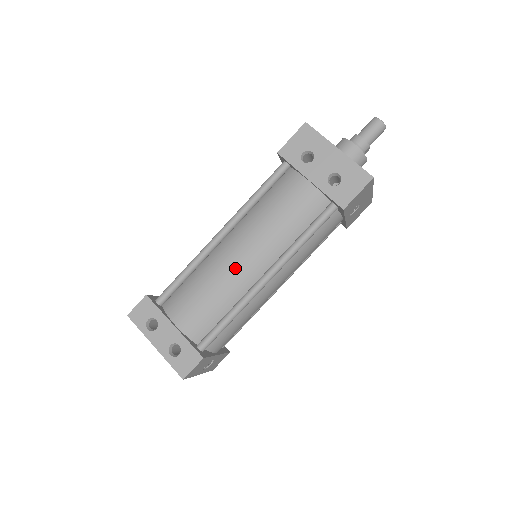
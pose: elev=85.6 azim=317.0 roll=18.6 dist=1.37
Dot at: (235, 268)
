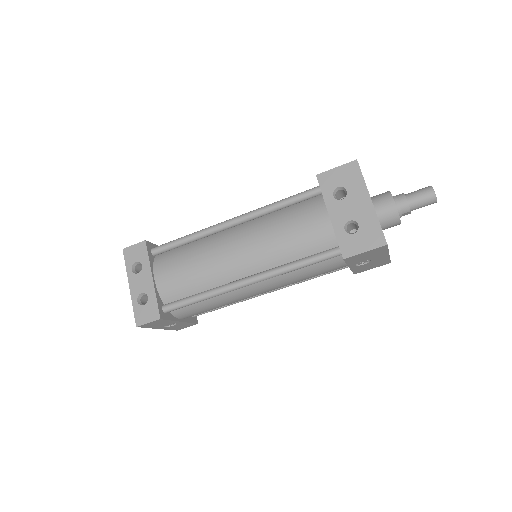
Dot at: (226, 258)
